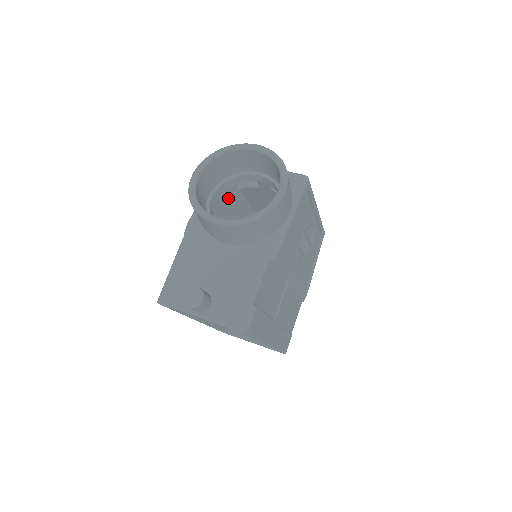
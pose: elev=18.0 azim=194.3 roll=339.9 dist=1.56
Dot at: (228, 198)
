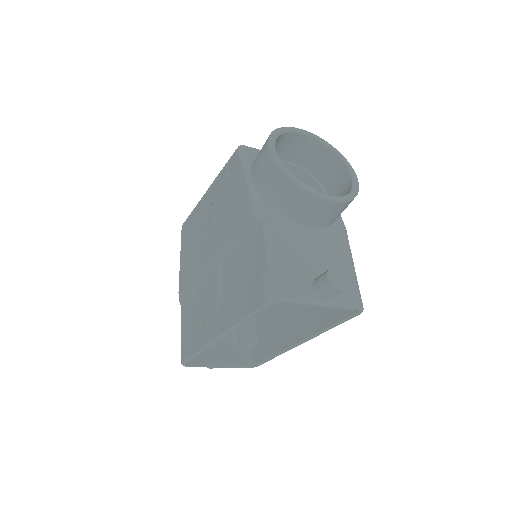
Dot at: occluded
